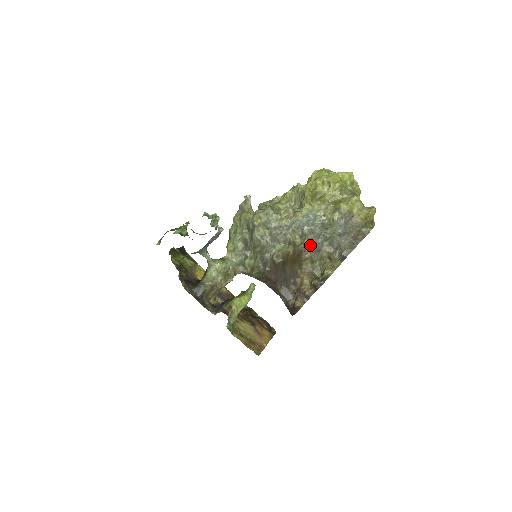
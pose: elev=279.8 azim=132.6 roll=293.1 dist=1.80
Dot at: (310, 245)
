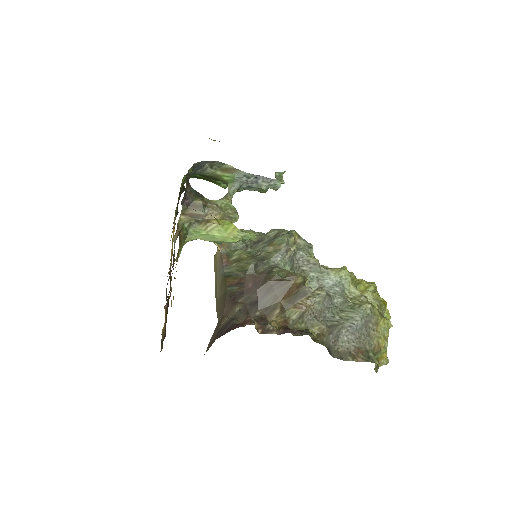
Dot at: (320, 297)
